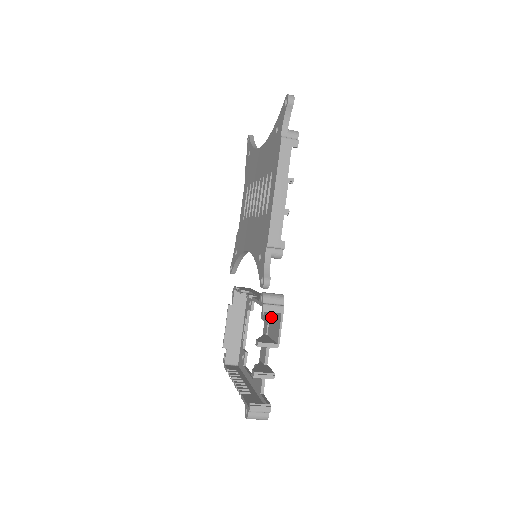
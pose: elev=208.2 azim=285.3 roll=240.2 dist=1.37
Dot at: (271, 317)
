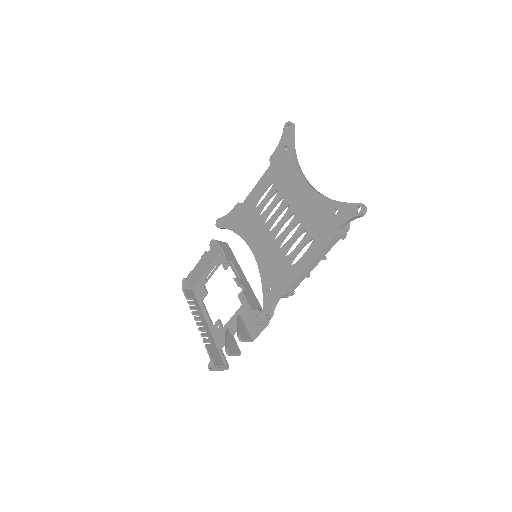
Dot at: occluded
